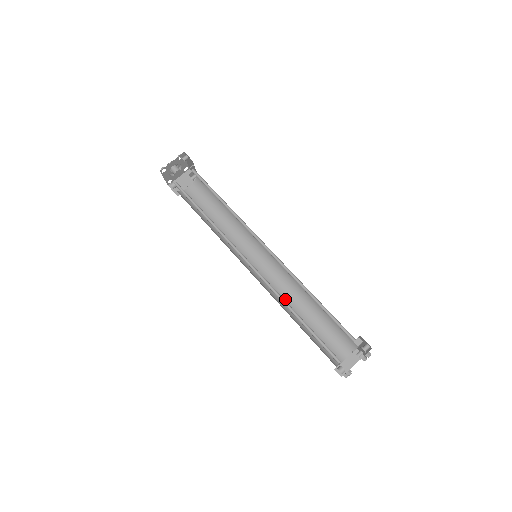
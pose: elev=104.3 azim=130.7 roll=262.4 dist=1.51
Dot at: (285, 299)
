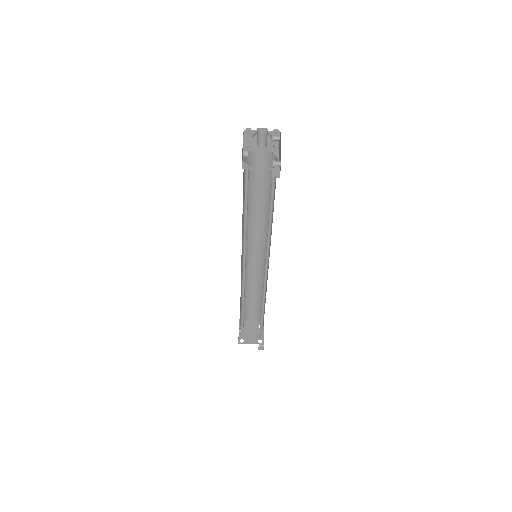
Dot at: (249, 278)
